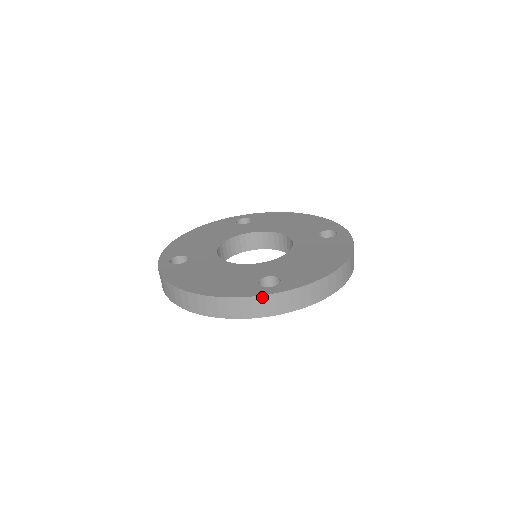
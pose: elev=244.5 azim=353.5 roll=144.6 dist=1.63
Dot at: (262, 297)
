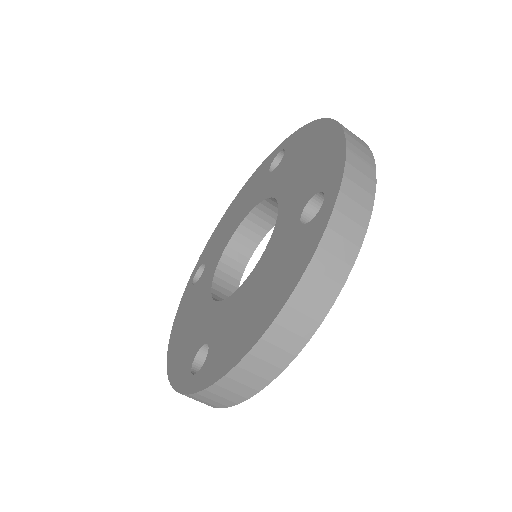
Dot at: (335, 213)
